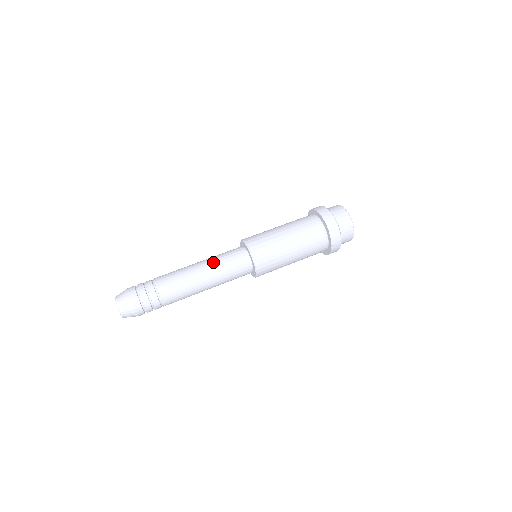
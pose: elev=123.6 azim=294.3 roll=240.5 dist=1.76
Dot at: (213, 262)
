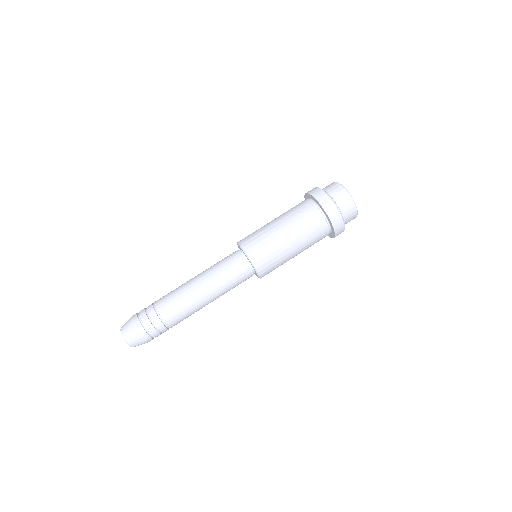
Dot at: (215, 279)
